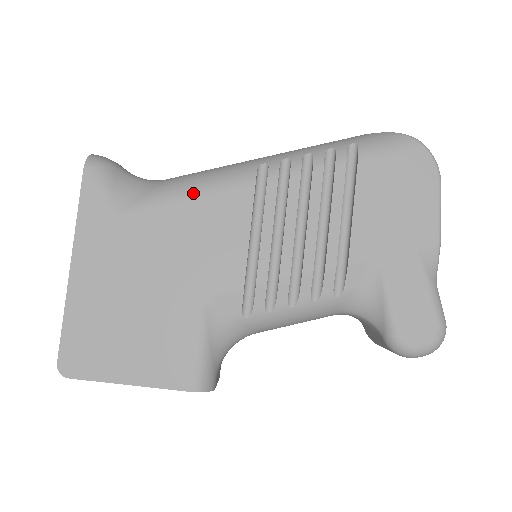
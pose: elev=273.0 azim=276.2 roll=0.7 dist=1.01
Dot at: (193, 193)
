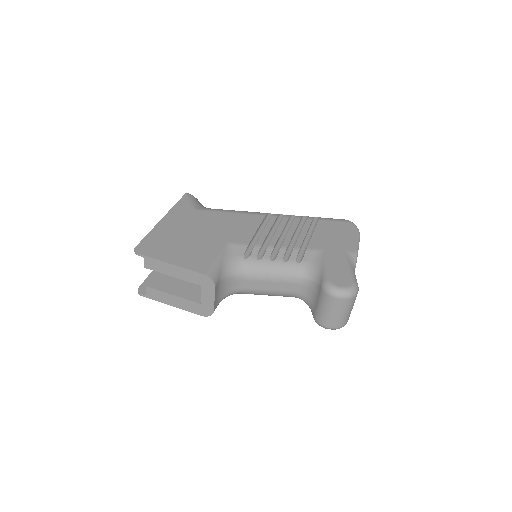
Dot at: (234, 211)
